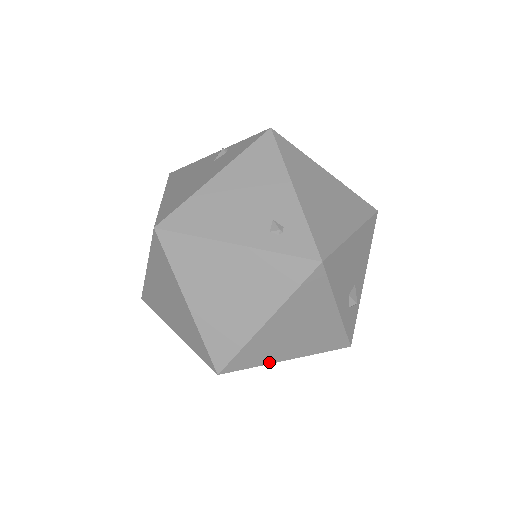
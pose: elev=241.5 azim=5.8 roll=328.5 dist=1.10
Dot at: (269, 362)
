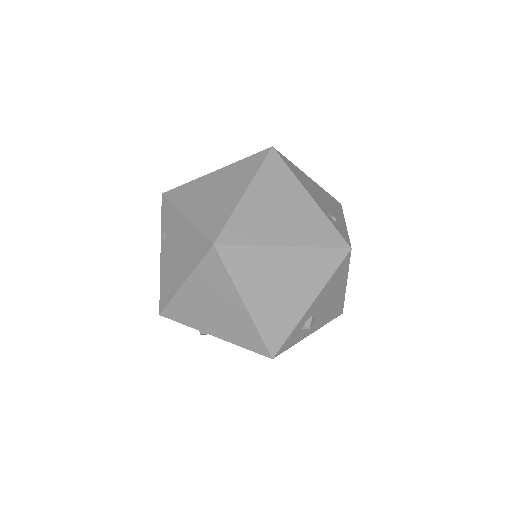
Dot at: (238, 286)
